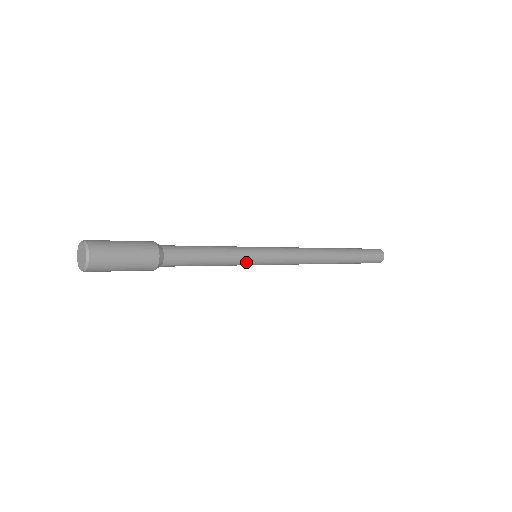
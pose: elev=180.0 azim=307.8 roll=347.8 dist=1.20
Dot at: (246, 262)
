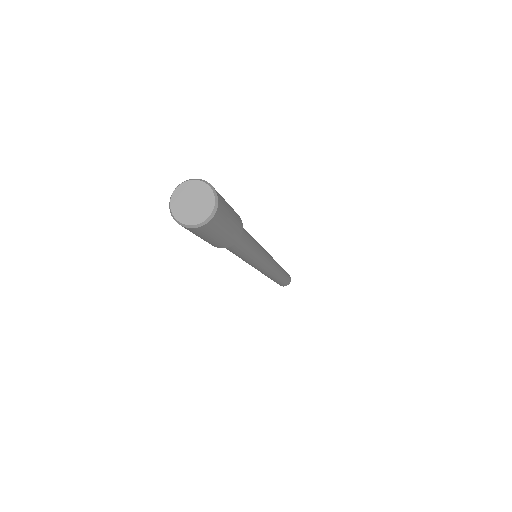
Dot at: (262, 256)
